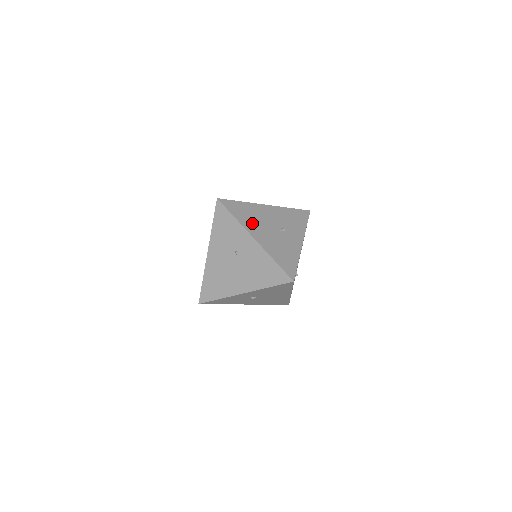
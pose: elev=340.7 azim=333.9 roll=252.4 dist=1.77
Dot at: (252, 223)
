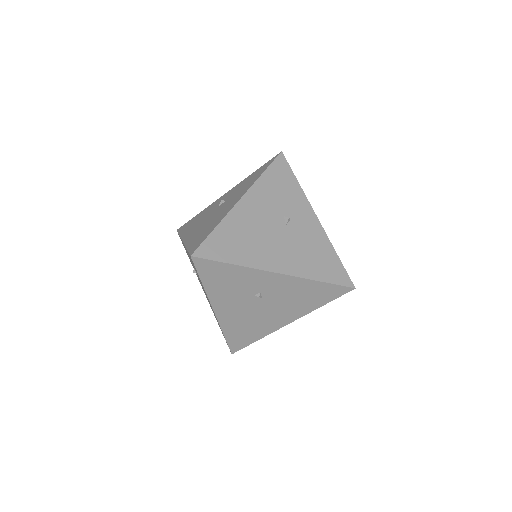
Dot at: occluded
